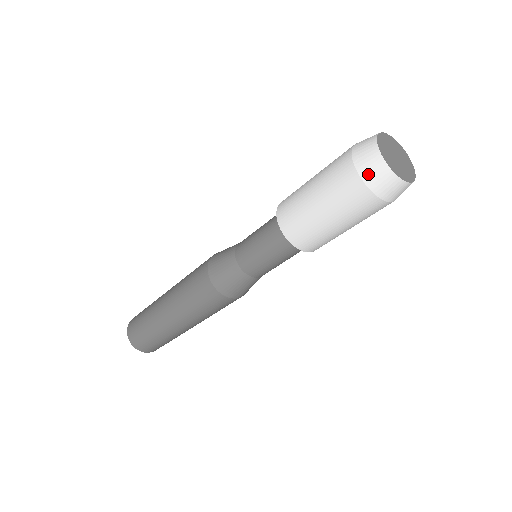
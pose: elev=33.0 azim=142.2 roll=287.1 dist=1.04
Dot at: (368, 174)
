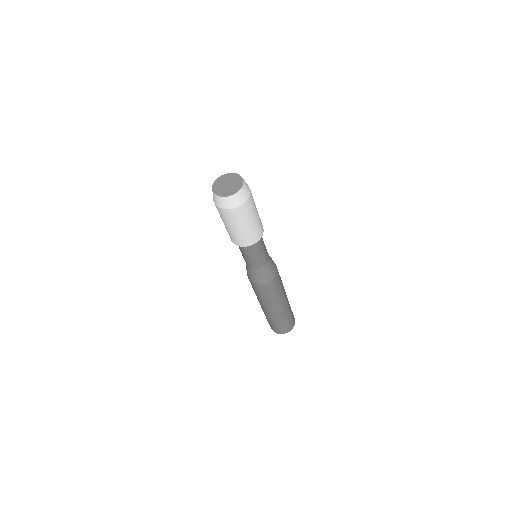
Dot at: (213, 197)
